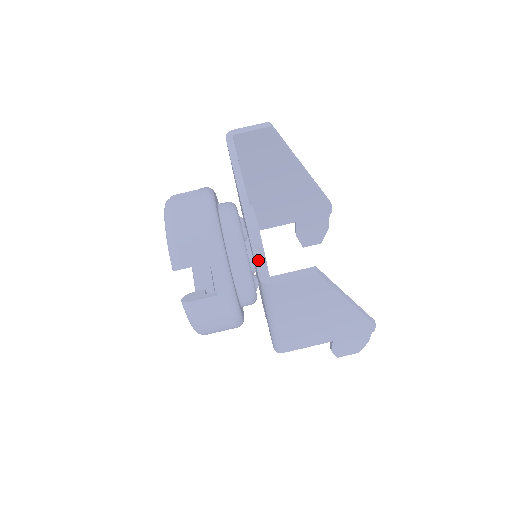
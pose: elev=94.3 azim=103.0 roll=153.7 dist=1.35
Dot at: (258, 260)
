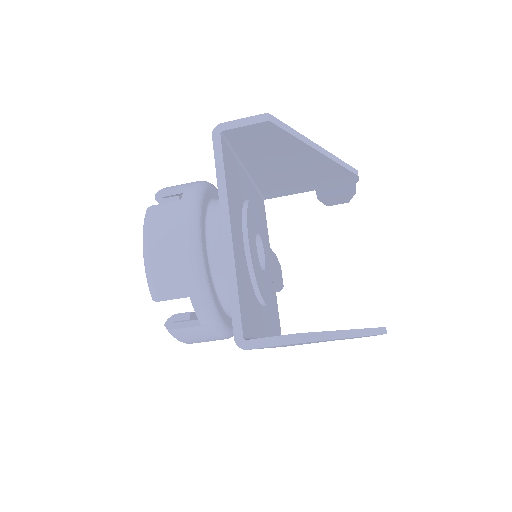
Dot at: (235, 317)
